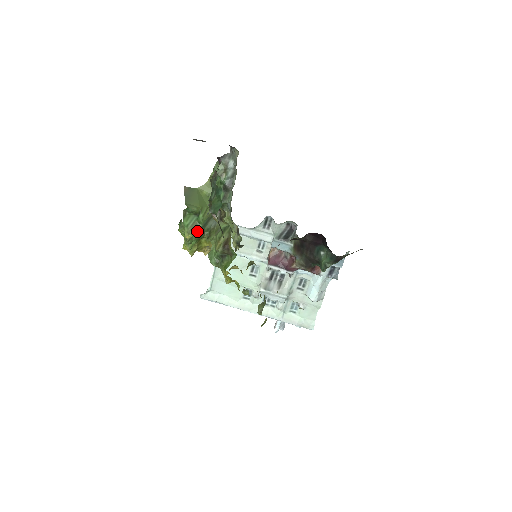
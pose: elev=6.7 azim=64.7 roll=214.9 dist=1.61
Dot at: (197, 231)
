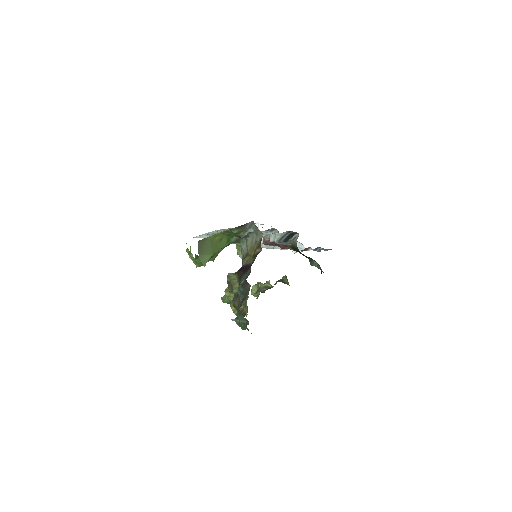
Dot at: occluded
